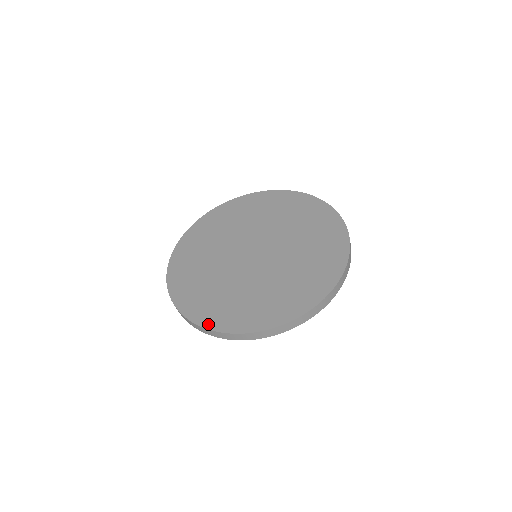
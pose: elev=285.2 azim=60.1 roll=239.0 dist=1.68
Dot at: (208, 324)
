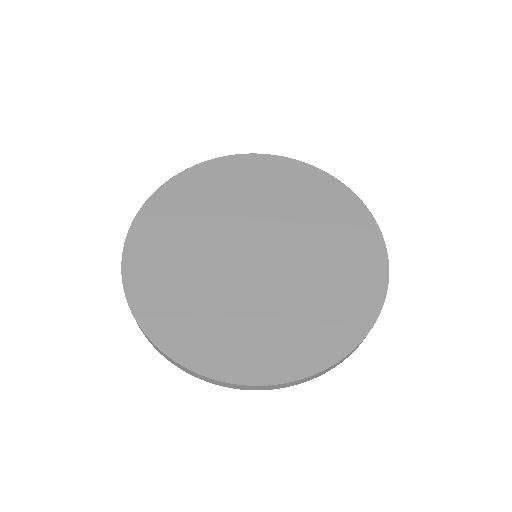
Dot at: (181, 356)
